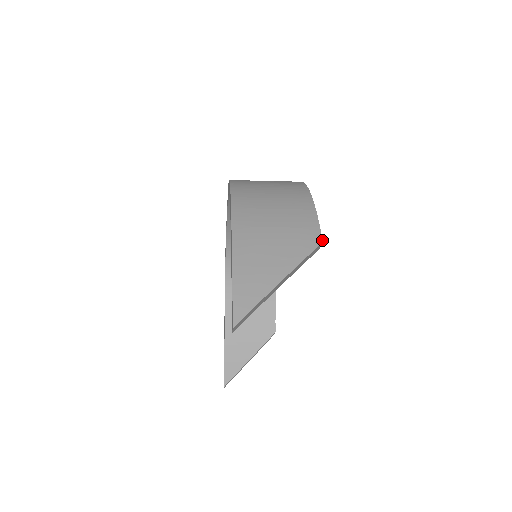
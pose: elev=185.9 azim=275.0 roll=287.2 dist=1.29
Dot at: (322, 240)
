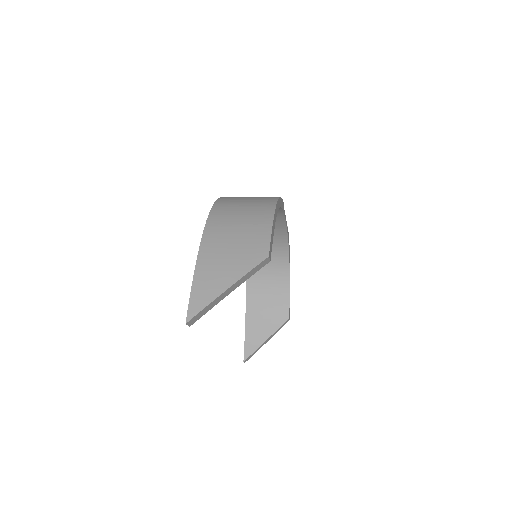
Dot at: (268, 255)
